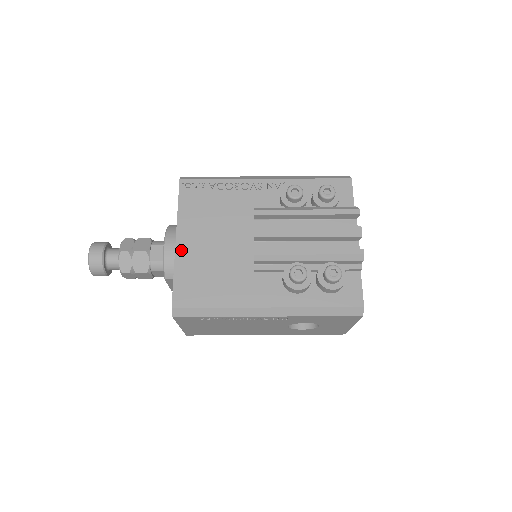
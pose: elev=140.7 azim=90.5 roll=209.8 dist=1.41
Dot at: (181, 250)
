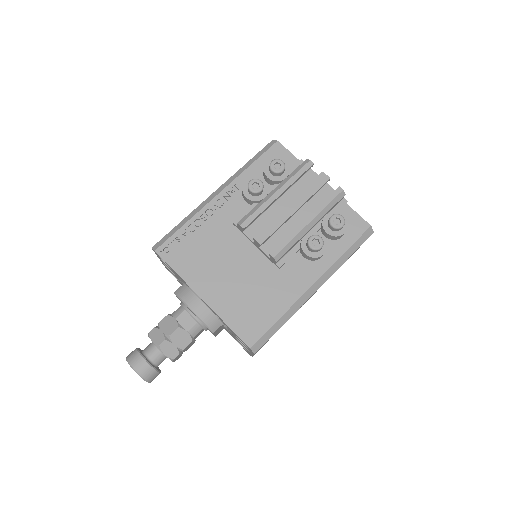
Dot at: (213, 302)
